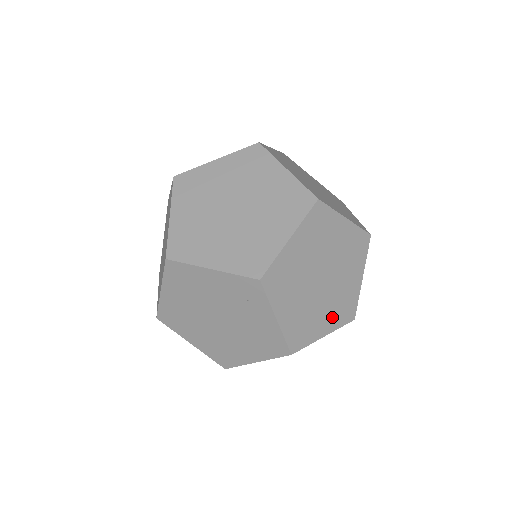
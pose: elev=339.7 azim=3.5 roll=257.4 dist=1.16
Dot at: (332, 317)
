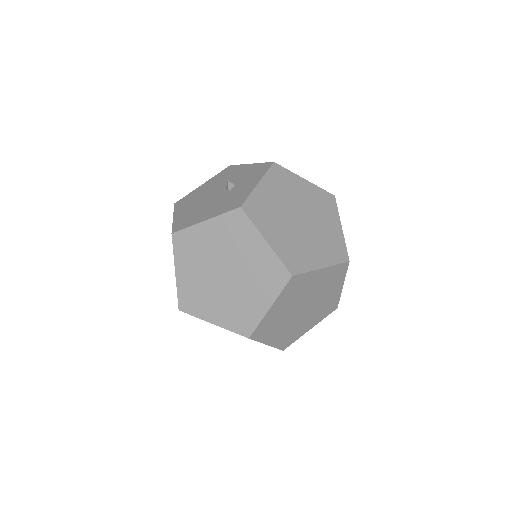
Dot at: (316, 318)
